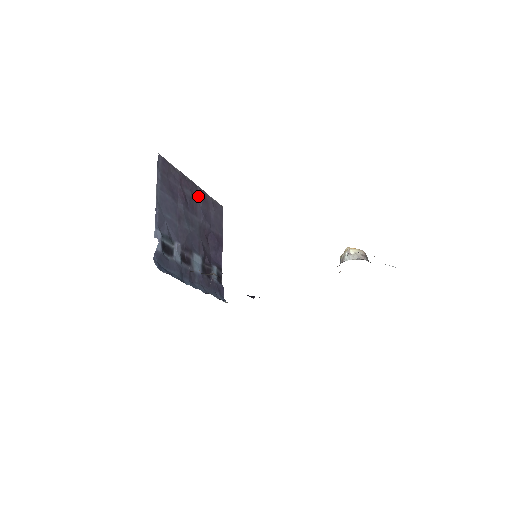
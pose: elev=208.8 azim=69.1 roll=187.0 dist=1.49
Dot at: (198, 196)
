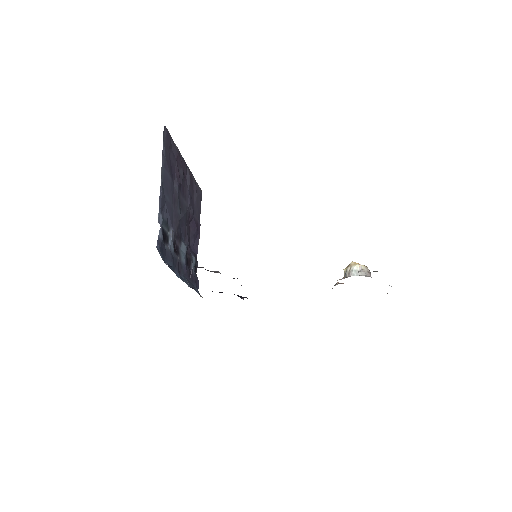
Dot at: (187, 177)
